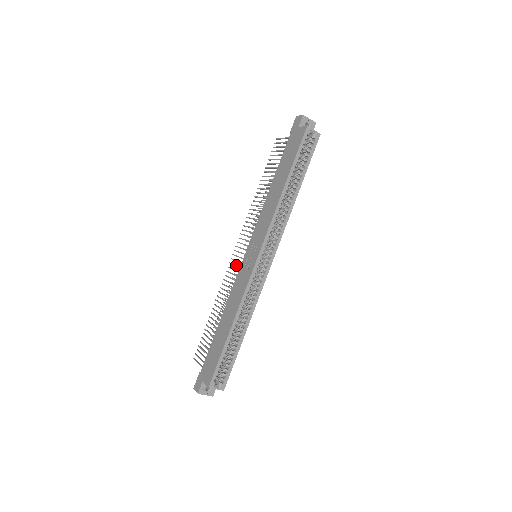
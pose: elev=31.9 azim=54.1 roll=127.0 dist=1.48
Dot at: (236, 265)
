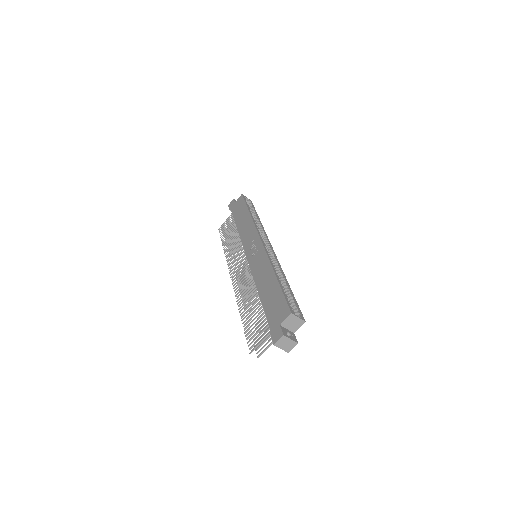
Dot at: (242, 275)
